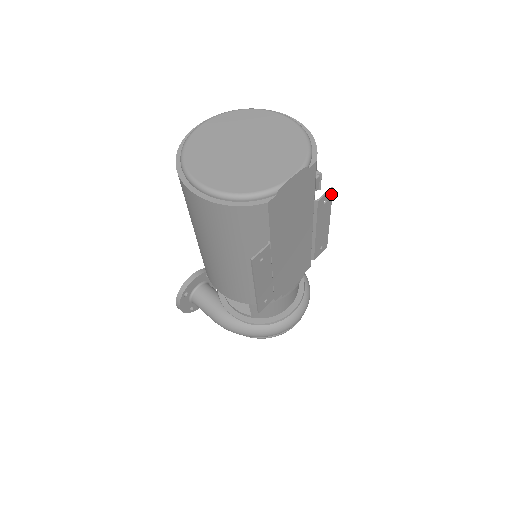
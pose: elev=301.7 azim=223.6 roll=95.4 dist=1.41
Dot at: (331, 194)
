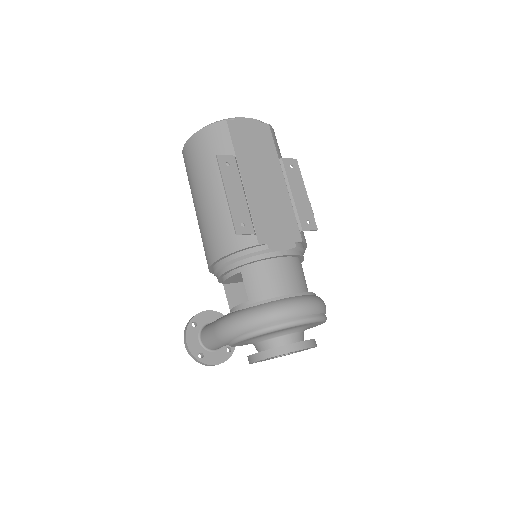
Dot at: (297, 165)
